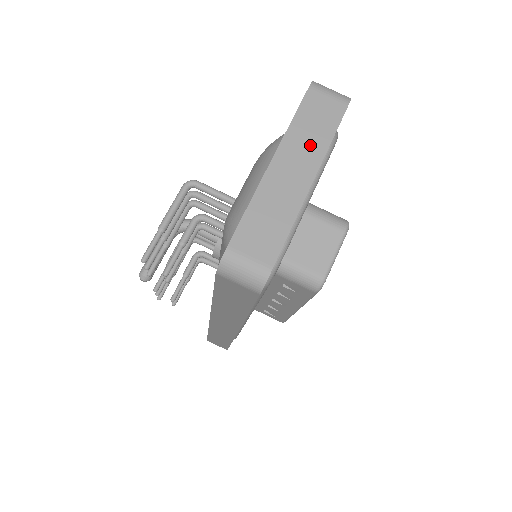
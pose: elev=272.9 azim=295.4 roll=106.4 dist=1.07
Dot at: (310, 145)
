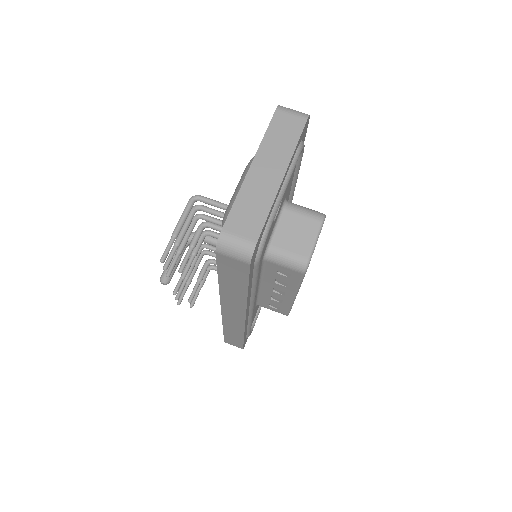
Dot at: (279, 151)
